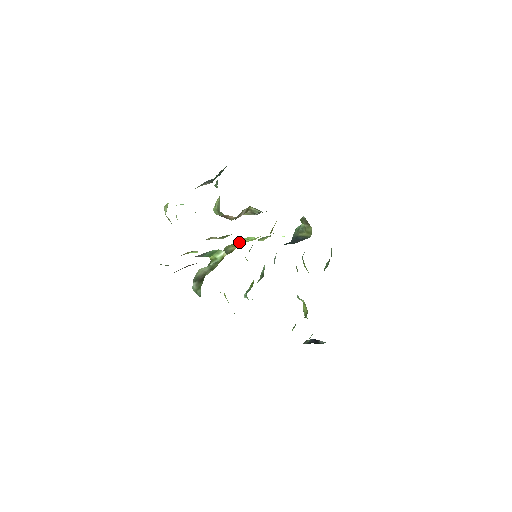
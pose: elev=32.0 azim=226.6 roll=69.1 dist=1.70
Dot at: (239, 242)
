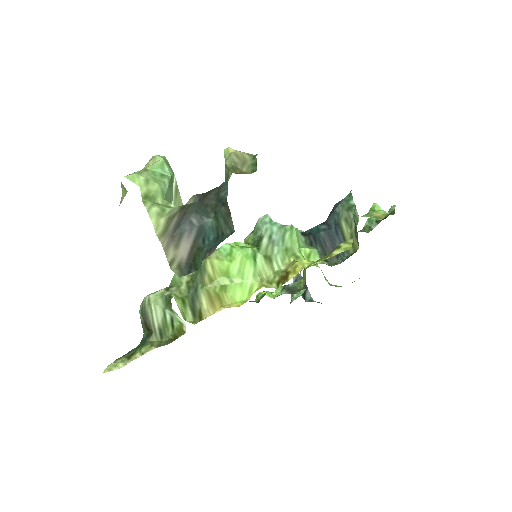
Dot at: (224, 280)
